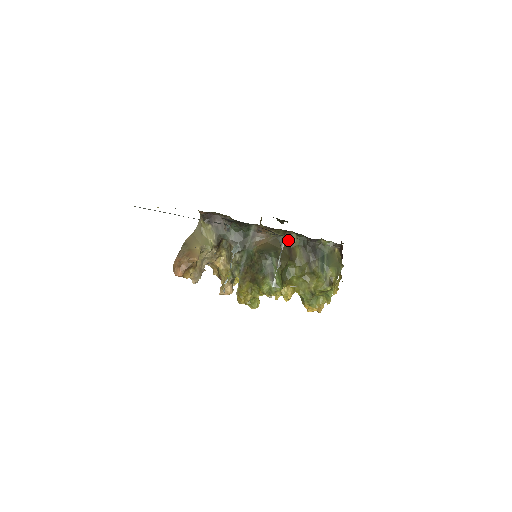
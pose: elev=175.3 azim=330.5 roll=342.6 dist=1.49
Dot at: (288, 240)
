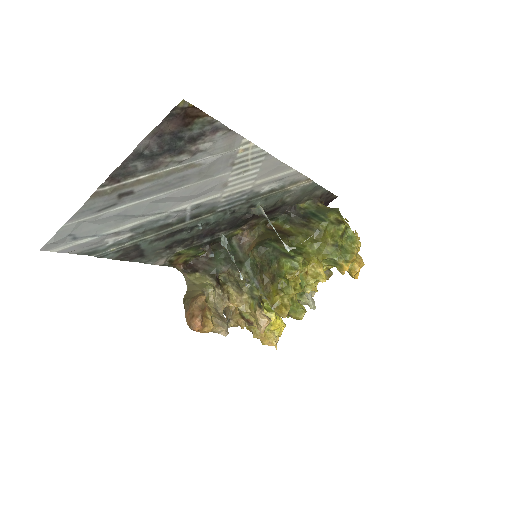
Dot at: (273, 229)
